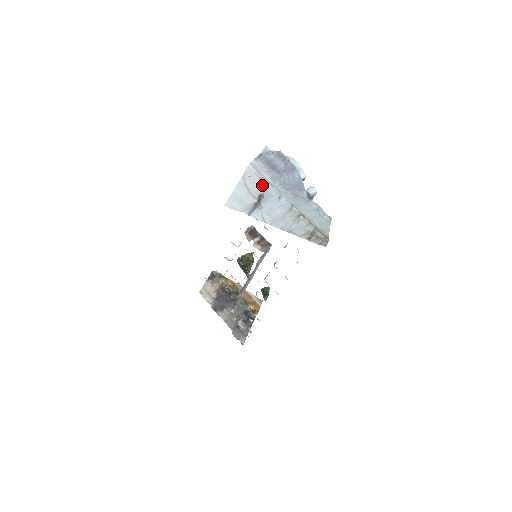
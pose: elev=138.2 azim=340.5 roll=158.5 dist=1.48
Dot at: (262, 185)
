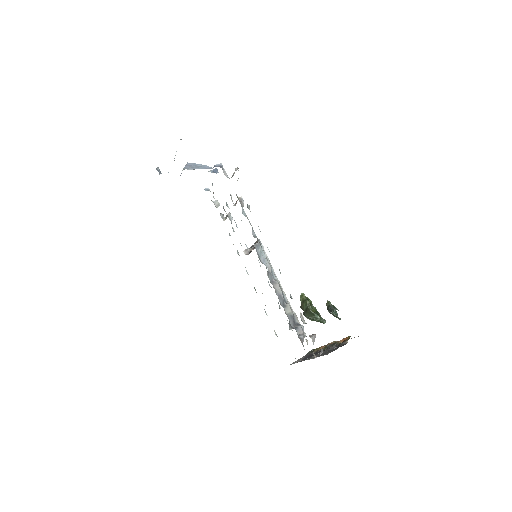
Dot at: occluded
